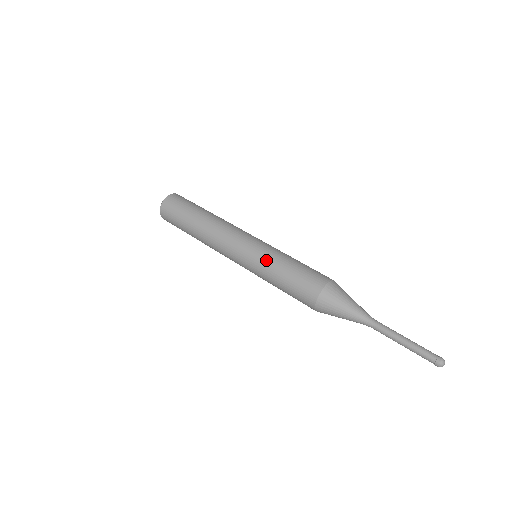
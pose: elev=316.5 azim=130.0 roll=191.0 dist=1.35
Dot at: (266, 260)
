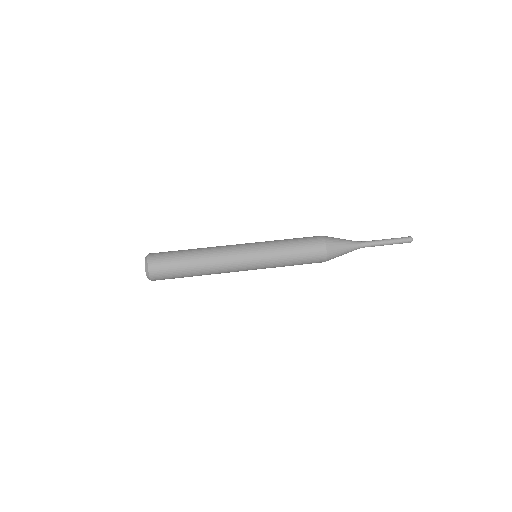
Dot at: (274, 254)
